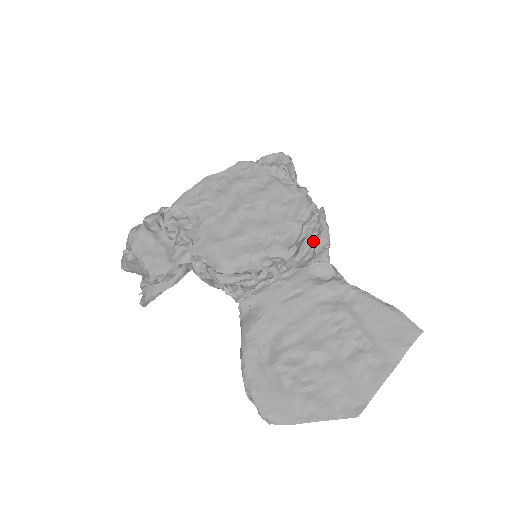
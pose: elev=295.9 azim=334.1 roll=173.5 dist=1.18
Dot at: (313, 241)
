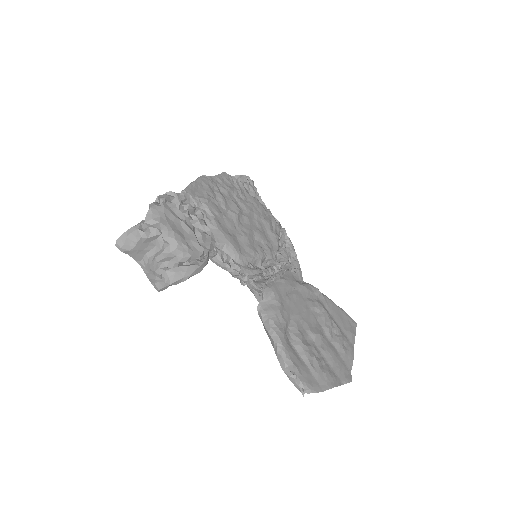
Dot at: occluded
